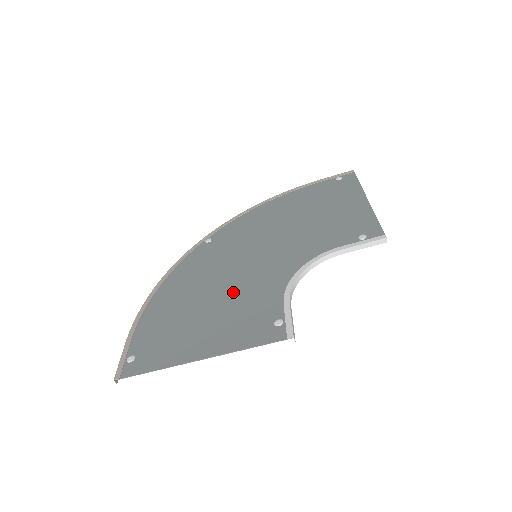
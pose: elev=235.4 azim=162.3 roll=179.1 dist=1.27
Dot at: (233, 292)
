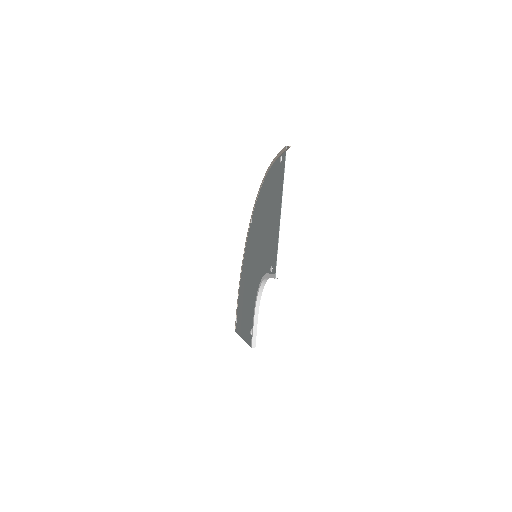
Dot at: (249, 290)
